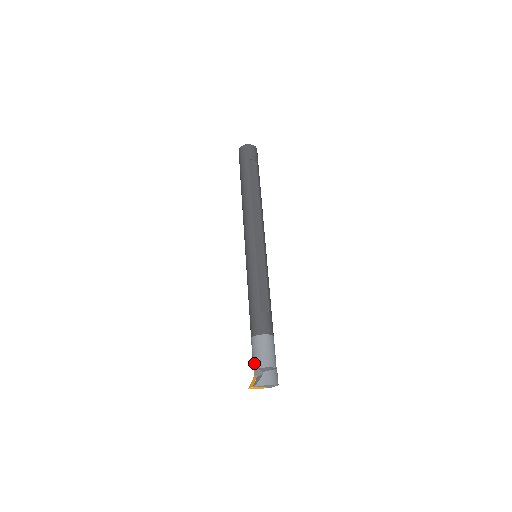
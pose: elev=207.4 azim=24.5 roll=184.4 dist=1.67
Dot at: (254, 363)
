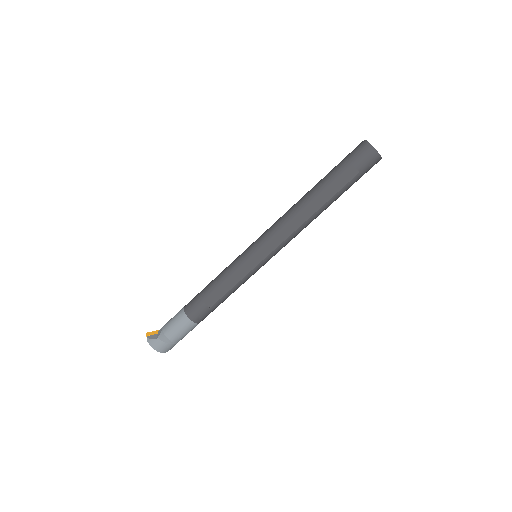
Dot at: (166, 323)
